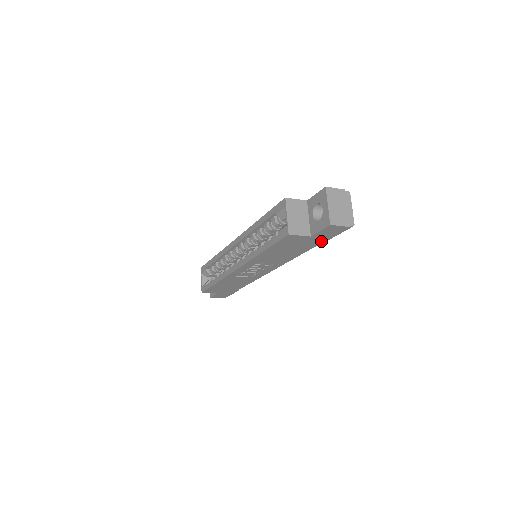
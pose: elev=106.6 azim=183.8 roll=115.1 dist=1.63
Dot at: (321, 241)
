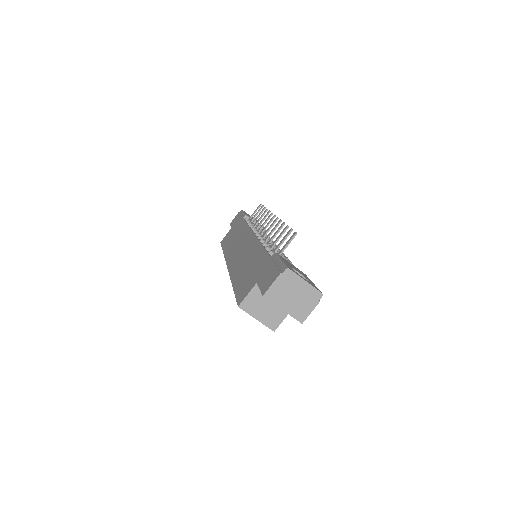
Dot at: occluded
